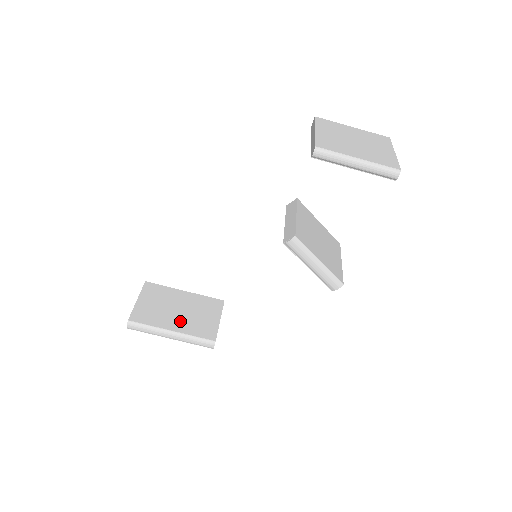
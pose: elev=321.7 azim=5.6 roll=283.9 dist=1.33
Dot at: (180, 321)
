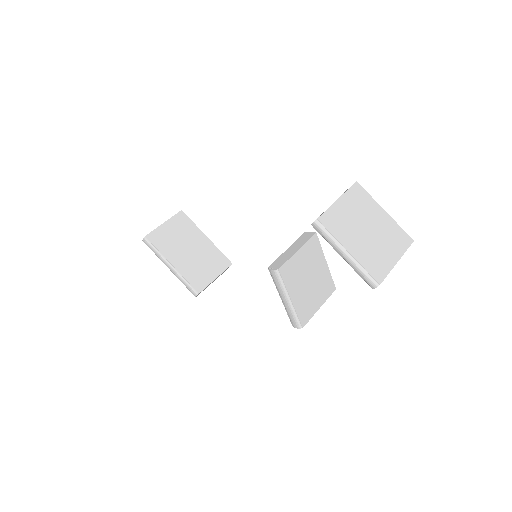
Dot at: (184, 260)
